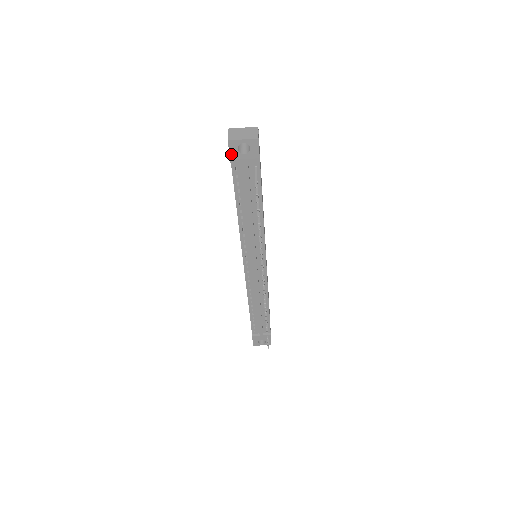
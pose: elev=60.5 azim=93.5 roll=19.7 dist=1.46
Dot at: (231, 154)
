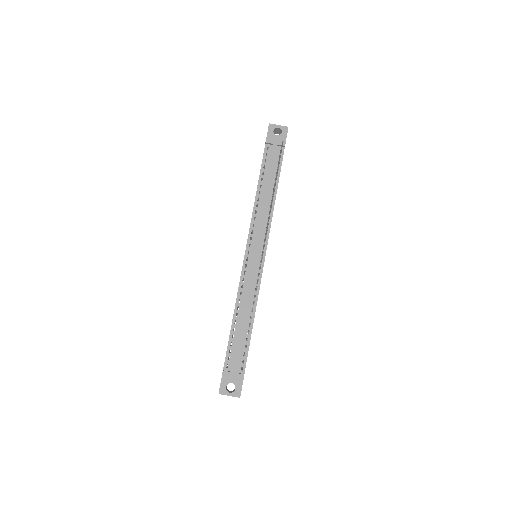
Dot at: (268, 134)
